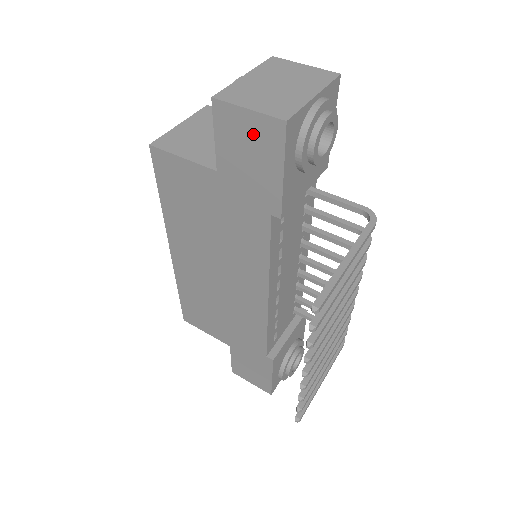
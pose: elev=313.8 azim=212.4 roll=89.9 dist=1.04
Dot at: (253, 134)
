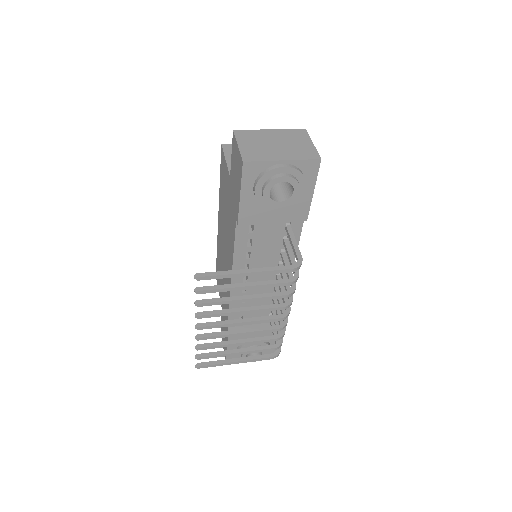
Dot at: (237, 162)
